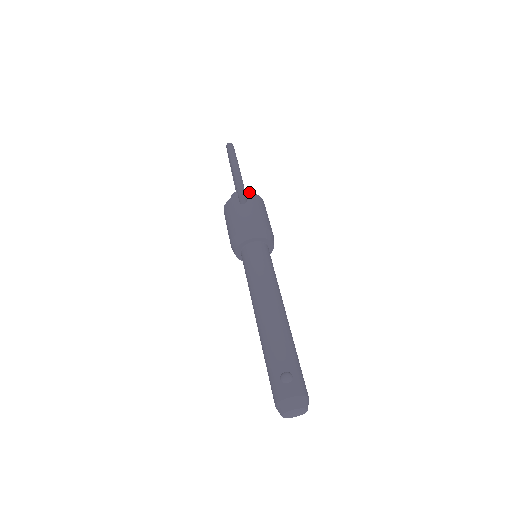
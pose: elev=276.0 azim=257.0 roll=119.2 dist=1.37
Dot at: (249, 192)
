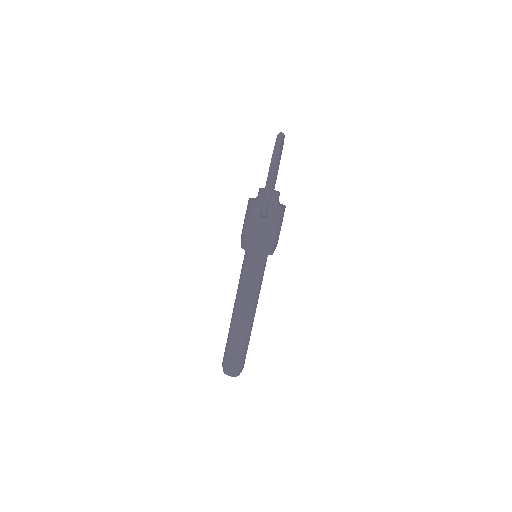
Dot at: (277, 194)
